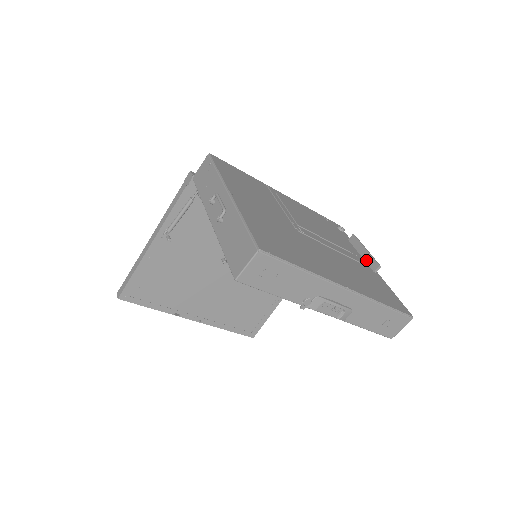
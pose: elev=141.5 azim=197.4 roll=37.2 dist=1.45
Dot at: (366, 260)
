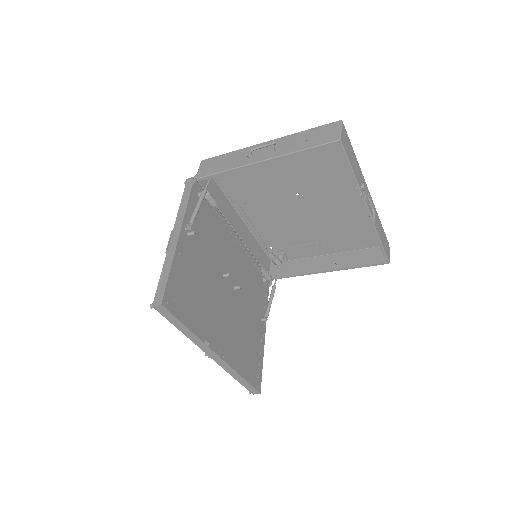
Dot at: (323, 248)
